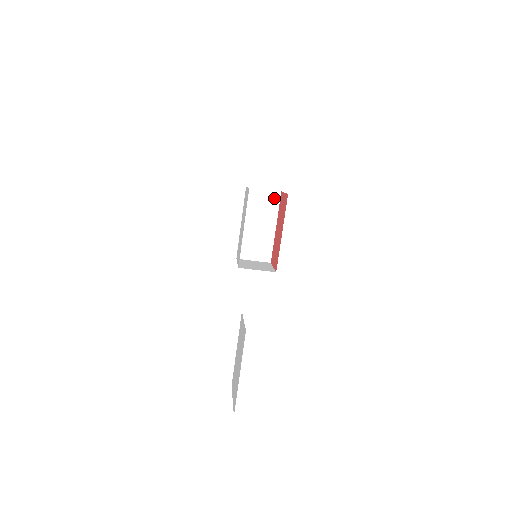
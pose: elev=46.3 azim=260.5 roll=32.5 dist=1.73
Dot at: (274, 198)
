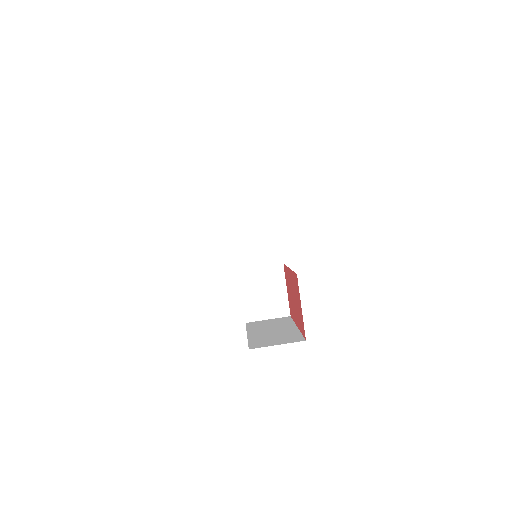
Dot at: (284, 320)
